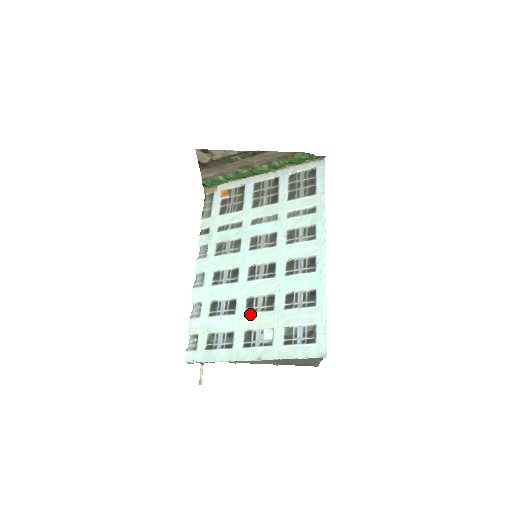
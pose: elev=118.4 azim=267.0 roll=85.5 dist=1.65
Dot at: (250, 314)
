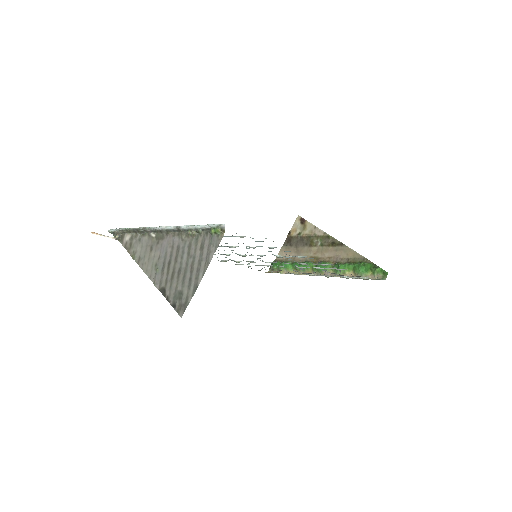
Dot at: occluded
